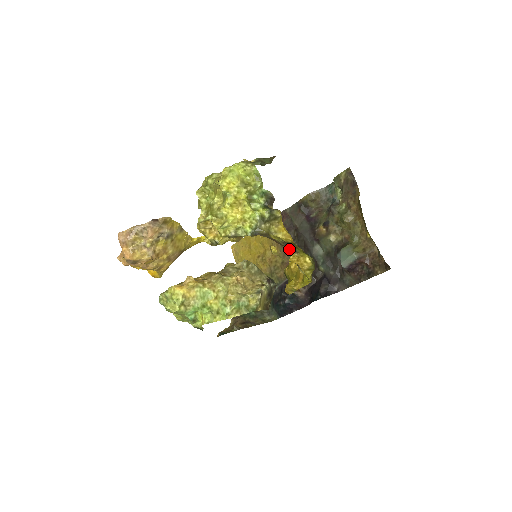
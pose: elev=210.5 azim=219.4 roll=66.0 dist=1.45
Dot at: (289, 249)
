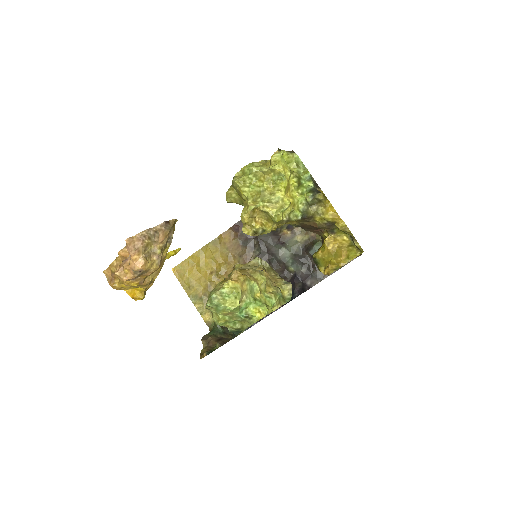
Dot at: (250, 258)
